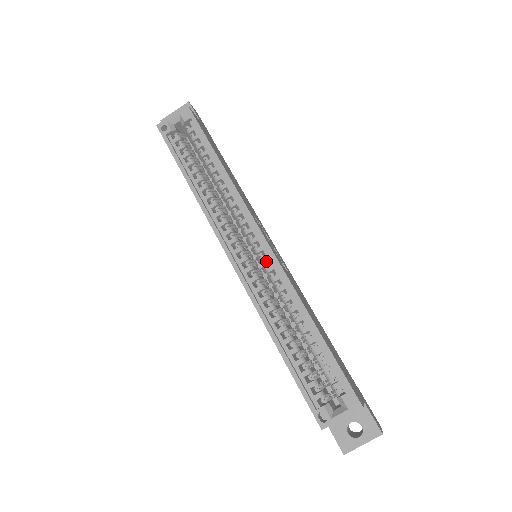
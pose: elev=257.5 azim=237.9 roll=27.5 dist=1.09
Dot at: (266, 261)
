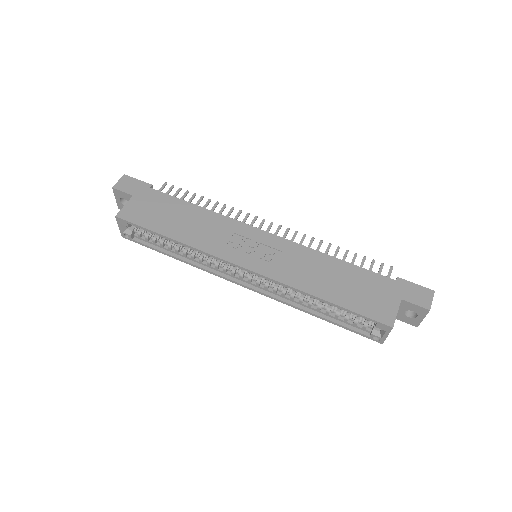
Dot at: occluded
